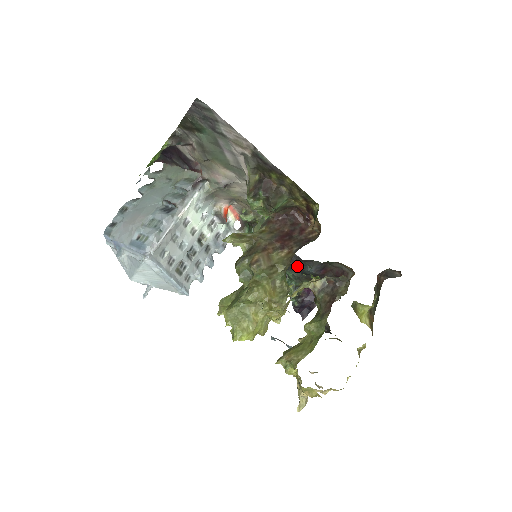
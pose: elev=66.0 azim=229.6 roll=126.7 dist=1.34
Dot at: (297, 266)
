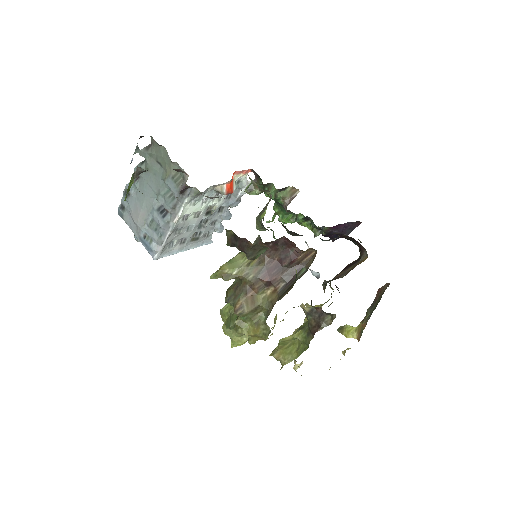
Dot at: occluded
